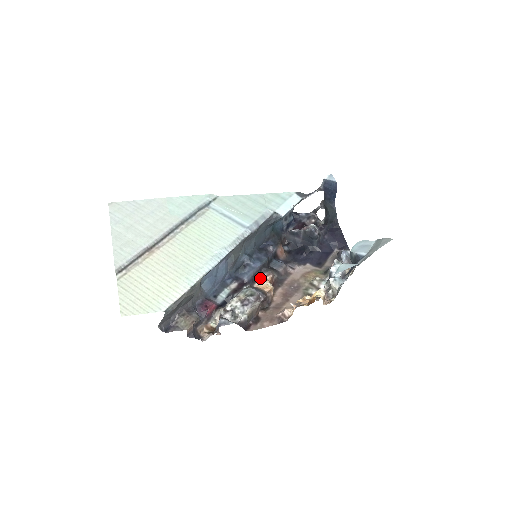
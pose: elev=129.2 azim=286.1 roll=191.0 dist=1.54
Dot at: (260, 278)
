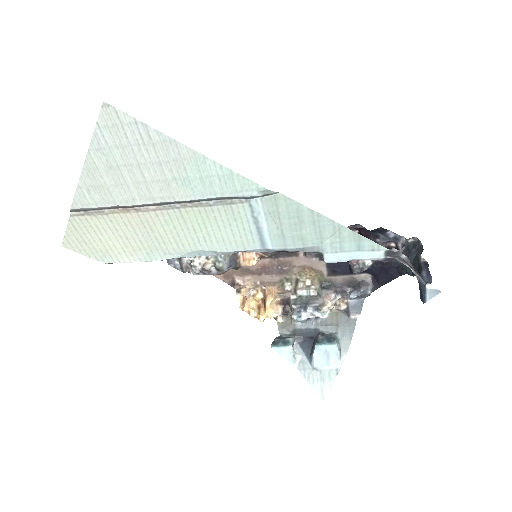
Dot at: occluded
